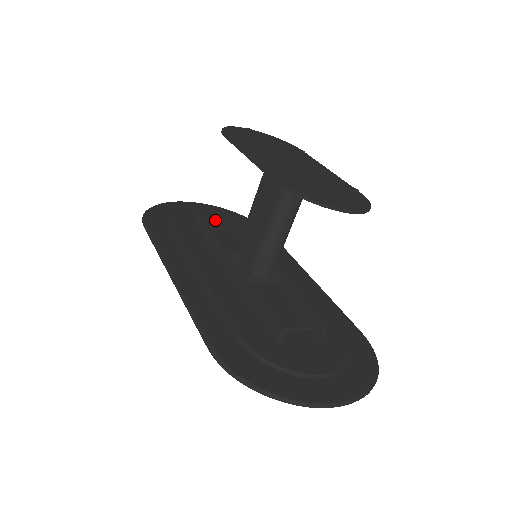
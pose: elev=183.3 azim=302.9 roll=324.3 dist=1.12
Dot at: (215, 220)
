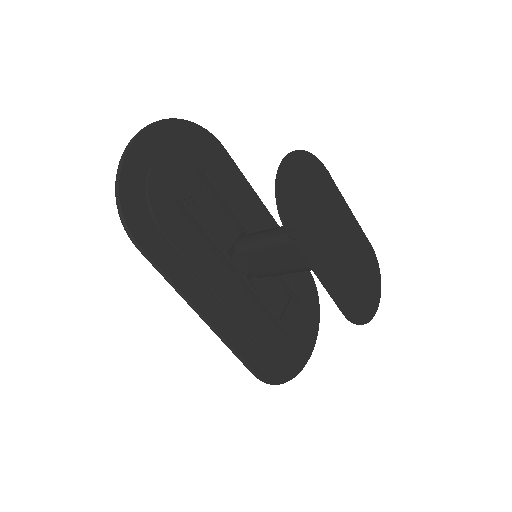
Dot at: (183, 174)
